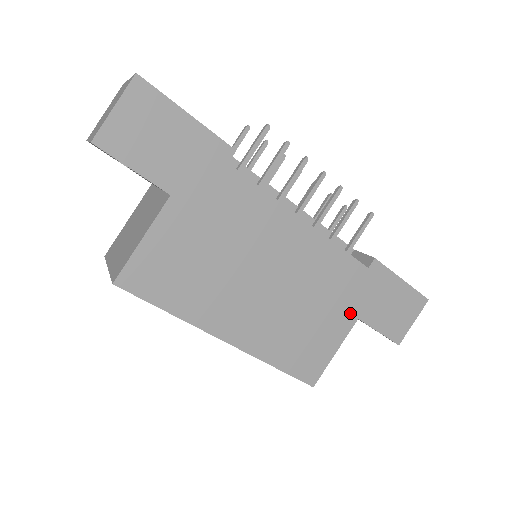
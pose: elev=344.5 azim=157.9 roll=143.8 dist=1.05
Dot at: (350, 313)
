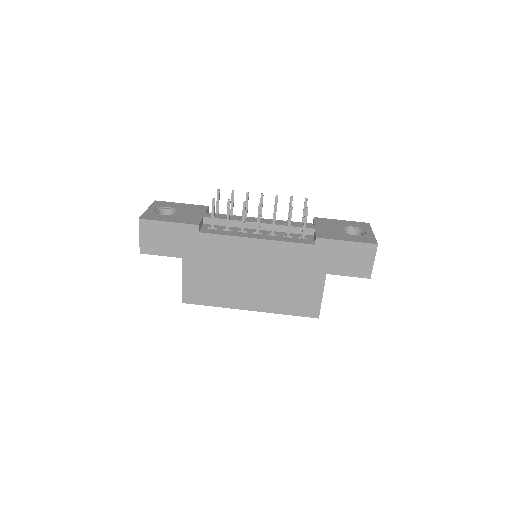
Dot at: (318, 273)
